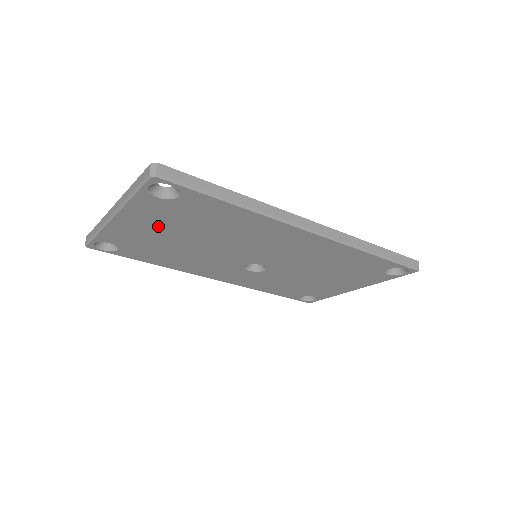
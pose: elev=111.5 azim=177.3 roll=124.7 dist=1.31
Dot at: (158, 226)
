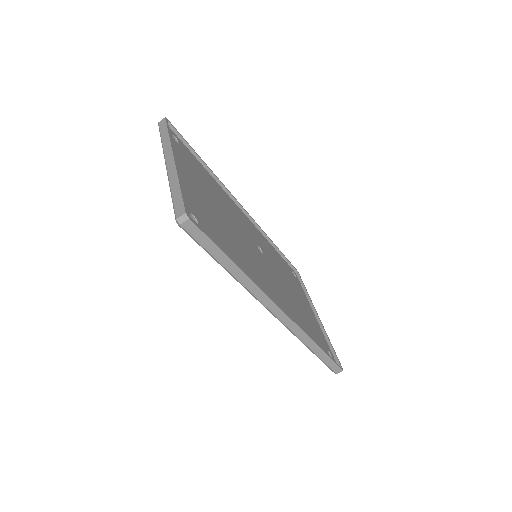
Dot at: occluded
